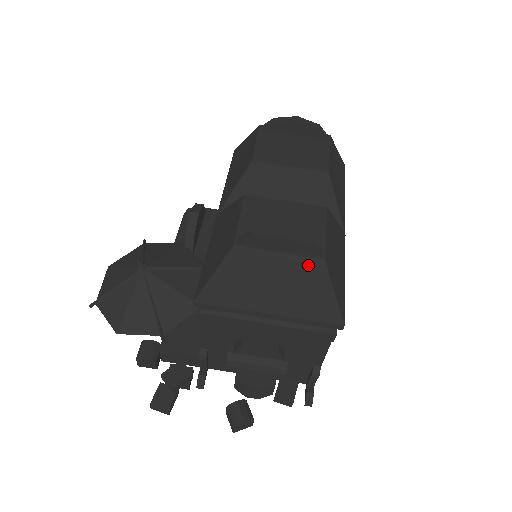
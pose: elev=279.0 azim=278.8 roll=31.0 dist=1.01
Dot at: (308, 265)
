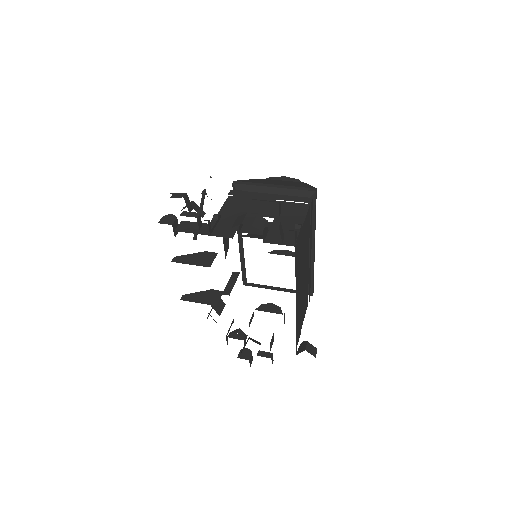
Dot at: (297, 182)
